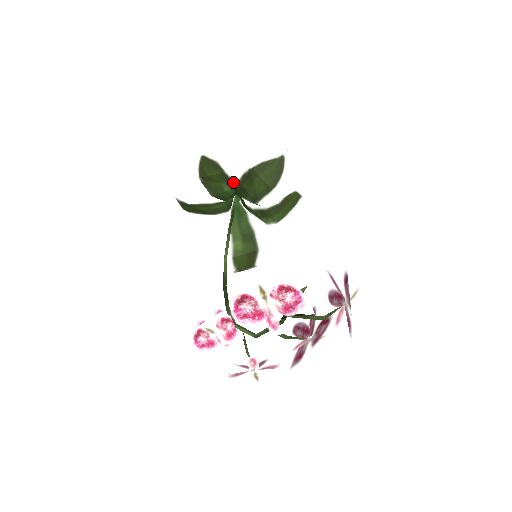
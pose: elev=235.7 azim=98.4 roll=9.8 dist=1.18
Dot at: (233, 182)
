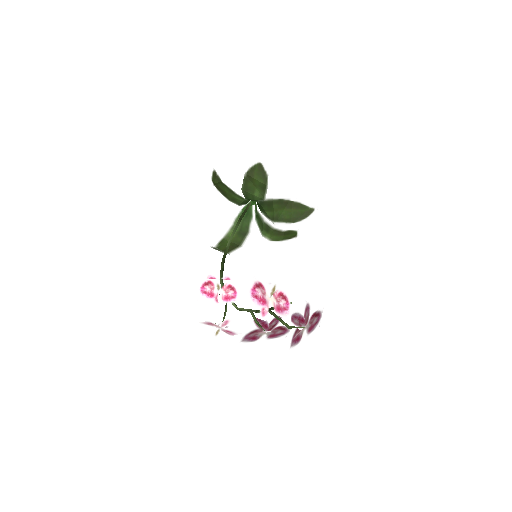
Dot at: (265, 195)
